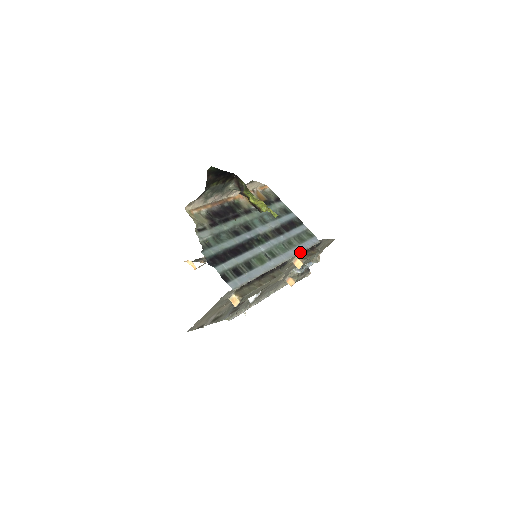
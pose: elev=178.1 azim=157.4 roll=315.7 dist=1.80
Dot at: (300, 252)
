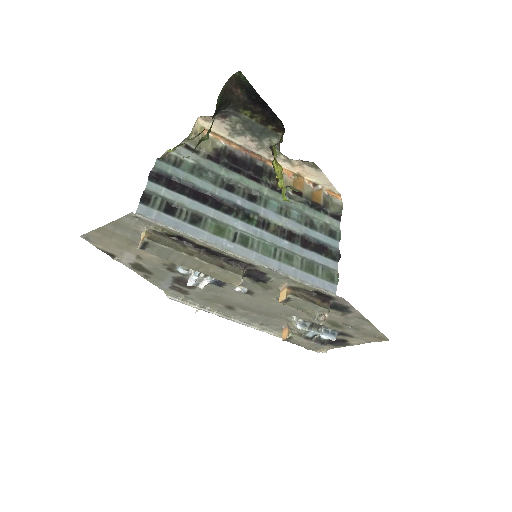
Dot at: (288, 274)
